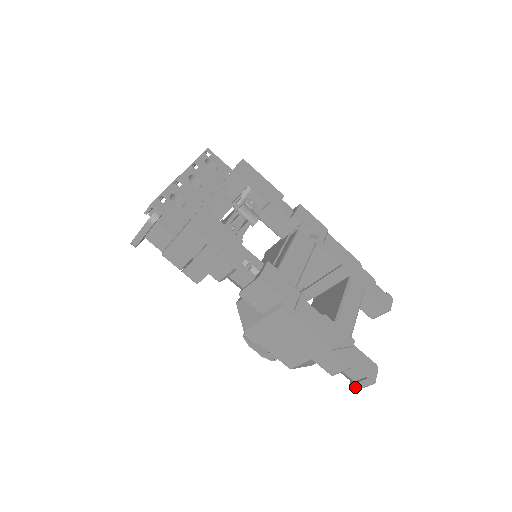
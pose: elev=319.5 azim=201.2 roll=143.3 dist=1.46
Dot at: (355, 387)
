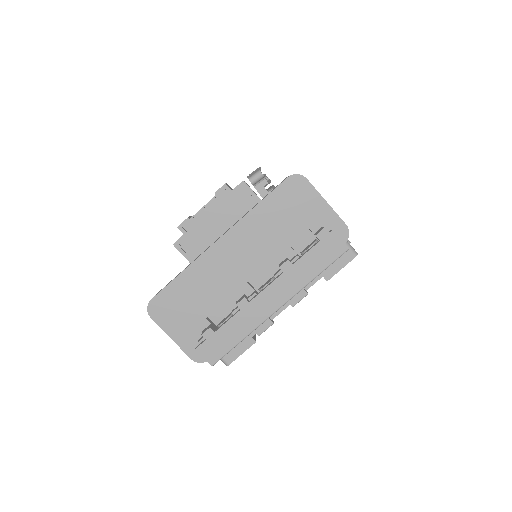
Dot at: occluded
